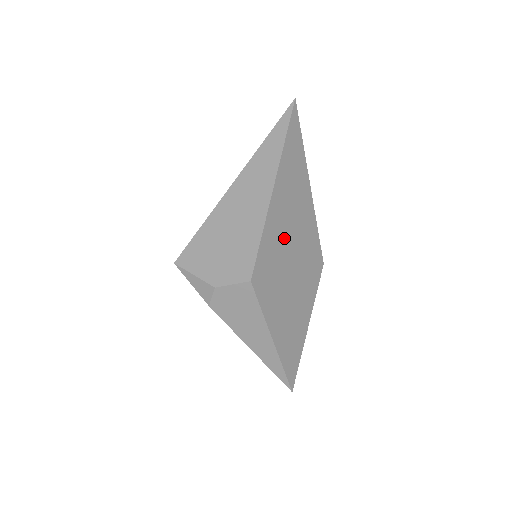
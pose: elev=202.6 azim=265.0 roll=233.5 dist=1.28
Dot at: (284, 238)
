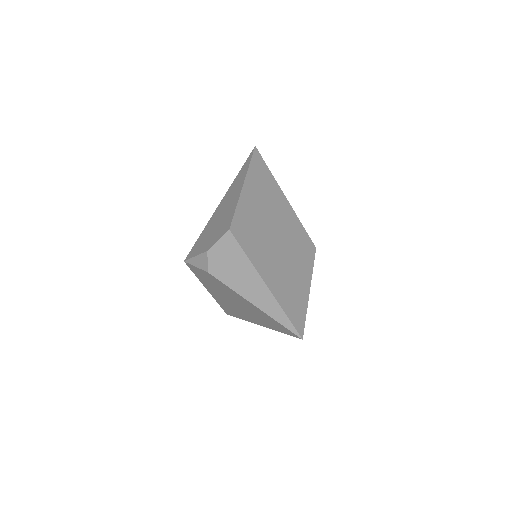
Dot at: (262, 215)
